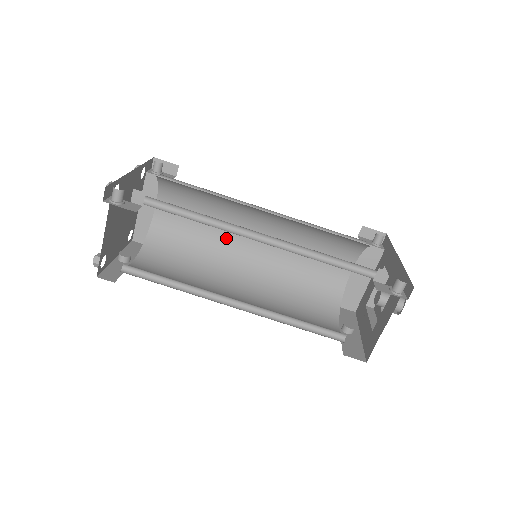
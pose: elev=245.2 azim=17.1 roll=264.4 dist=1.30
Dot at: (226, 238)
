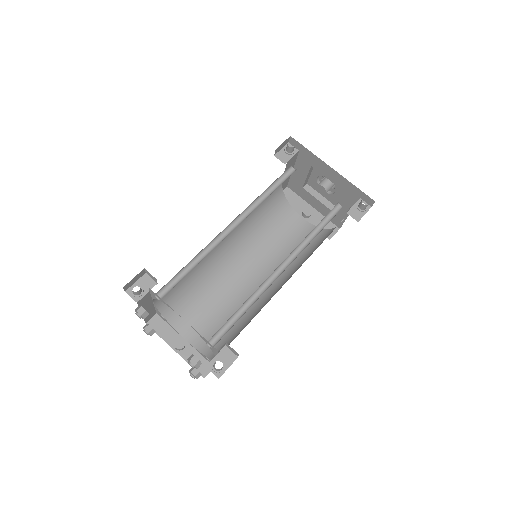
Dot at: occluded
